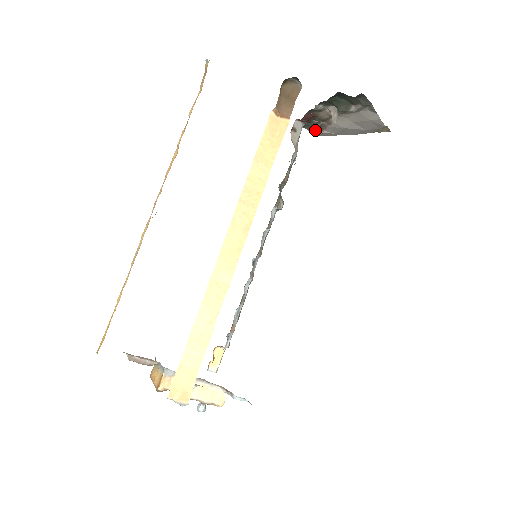
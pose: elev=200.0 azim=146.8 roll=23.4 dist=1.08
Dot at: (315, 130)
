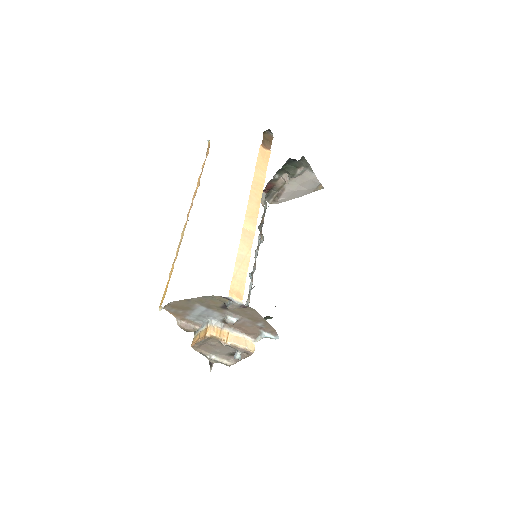
Dot at: (273, 201)
